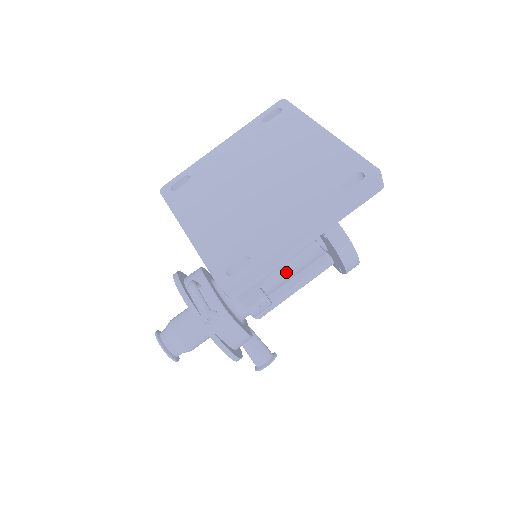
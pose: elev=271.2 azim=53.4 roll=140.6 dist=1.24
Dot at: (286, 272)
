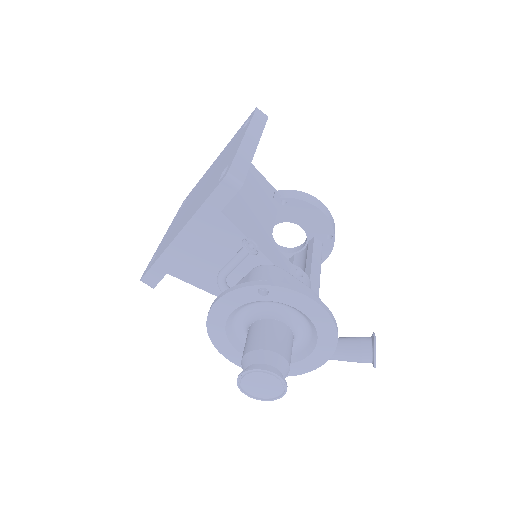
Dot at: occluded
